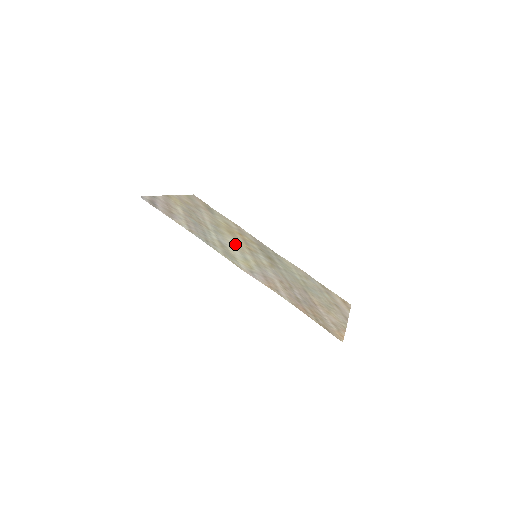
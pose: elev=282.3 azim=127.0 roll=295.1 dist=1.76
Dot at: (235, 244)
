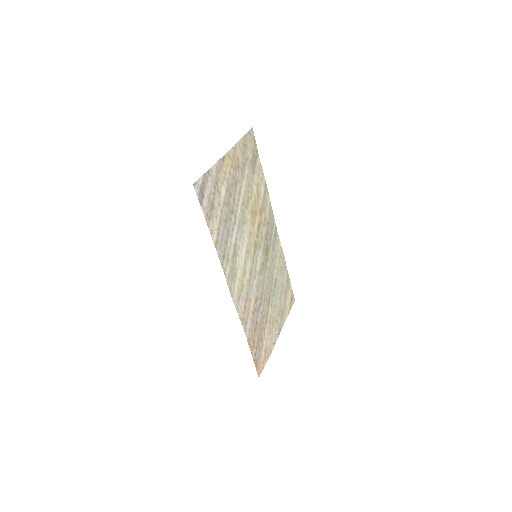
Dot at: (247, 242)
